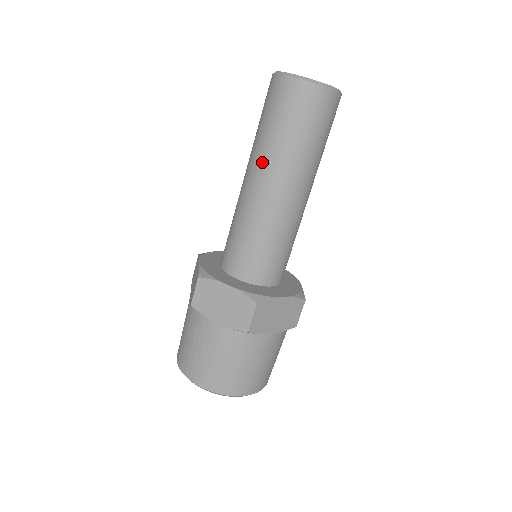
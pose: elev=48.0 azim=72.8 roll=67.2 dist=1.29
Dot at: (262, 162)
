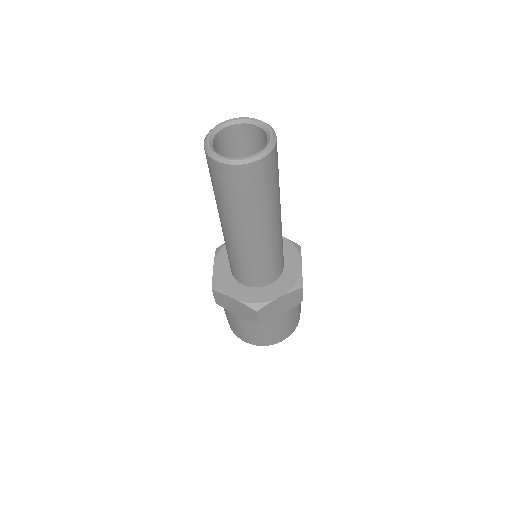
Dot at: (223, 217)
